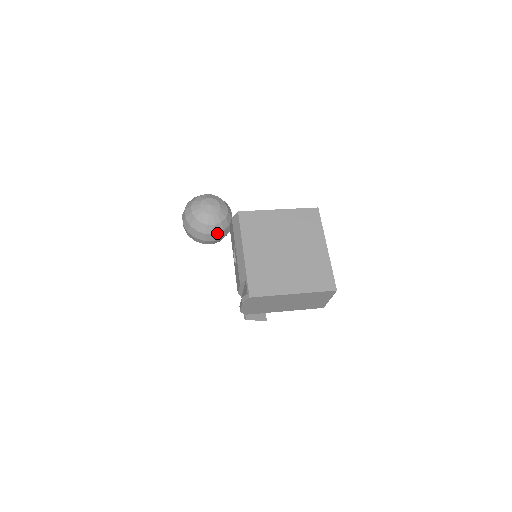
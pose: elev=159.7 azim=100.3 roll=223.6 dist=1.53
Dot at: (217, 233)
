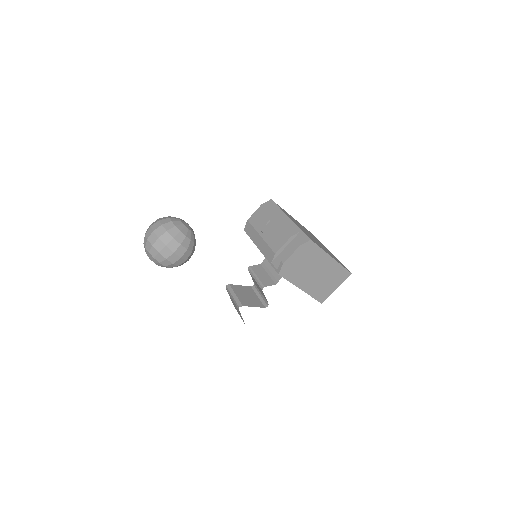
Dot at: (188, 250)
